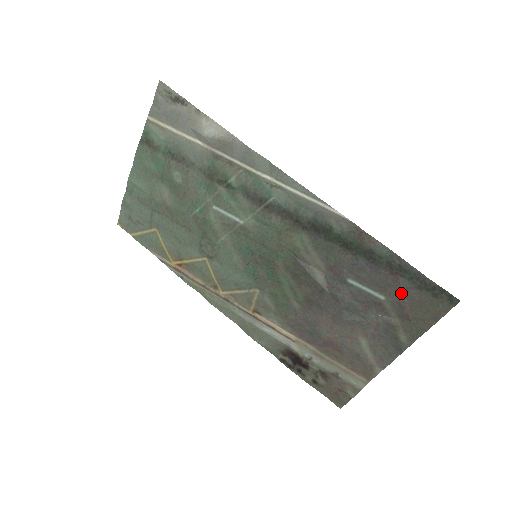
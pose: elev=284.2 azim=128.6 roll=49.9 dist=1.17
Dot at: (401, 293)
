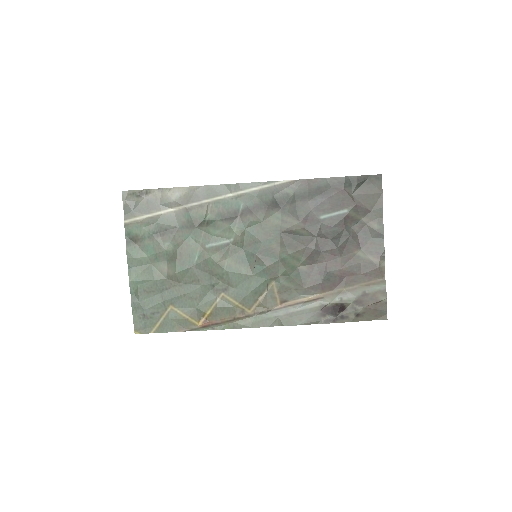
Dot at: (352, 198)
